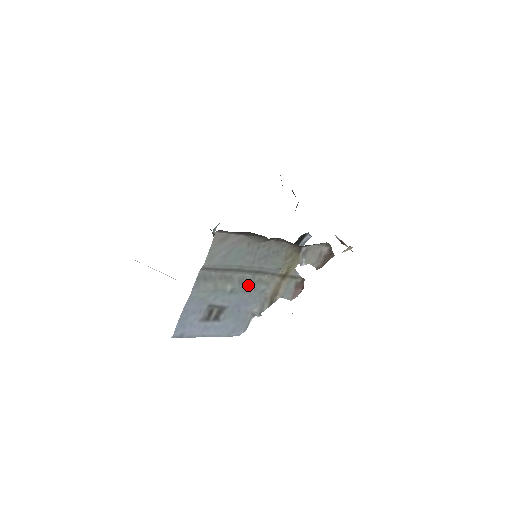
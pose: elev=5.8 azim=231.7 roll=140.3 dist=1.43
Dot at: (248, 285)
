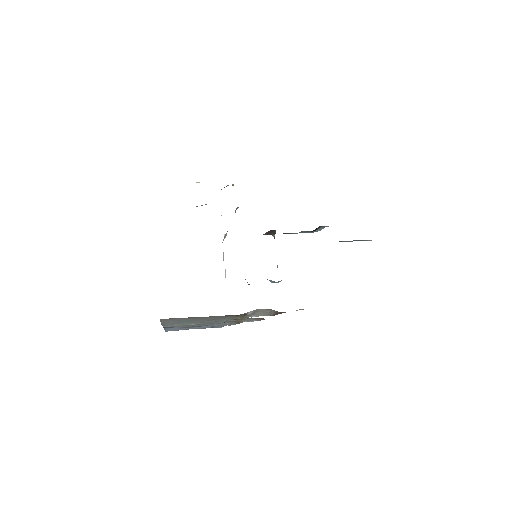
Dot at: (209, 322)
